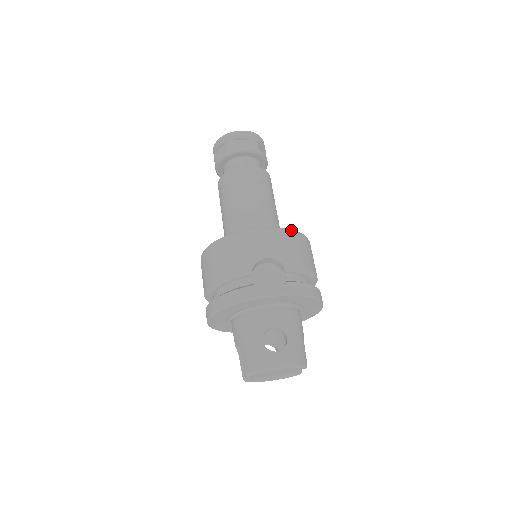
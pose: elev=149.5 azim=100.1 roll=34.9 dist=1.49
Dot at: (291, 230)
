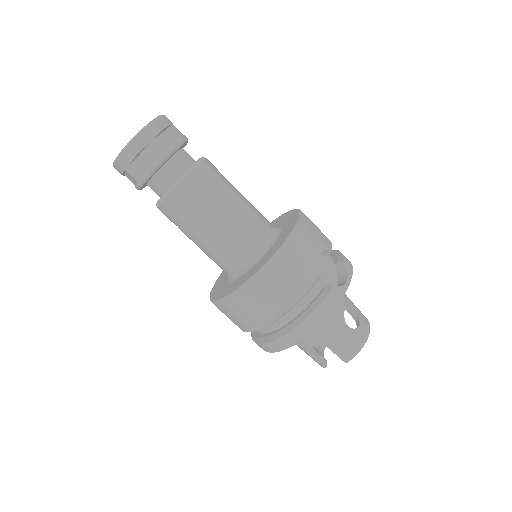
Dot at: (302, 213)
